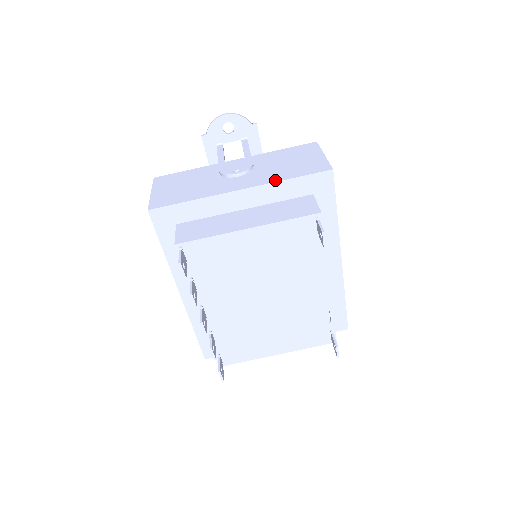
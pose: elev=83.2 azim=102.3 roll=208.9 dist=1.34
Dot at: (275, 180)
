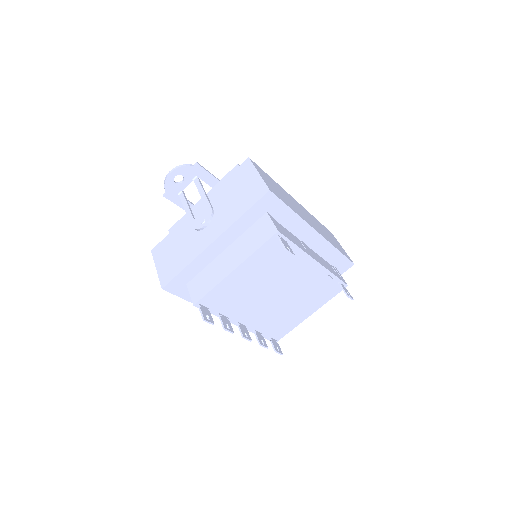
Dot at: (233, 221)
